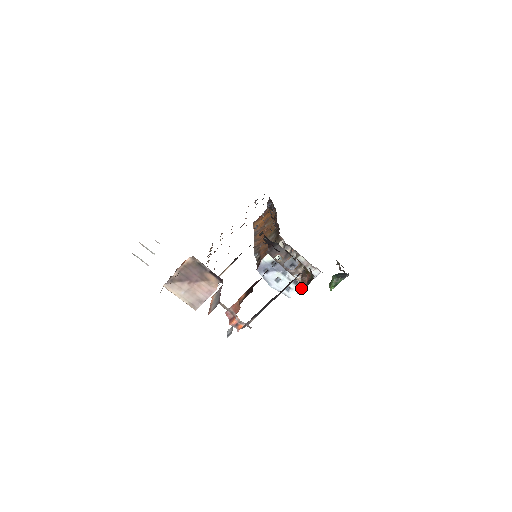
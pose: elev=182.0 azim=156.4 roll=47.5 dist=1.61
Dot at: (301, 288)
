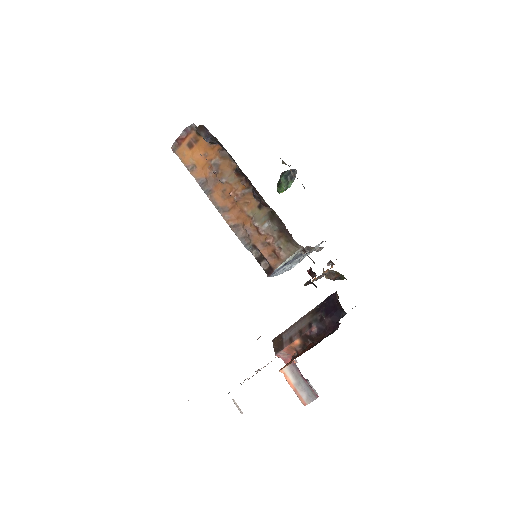
Dot at: occluded
